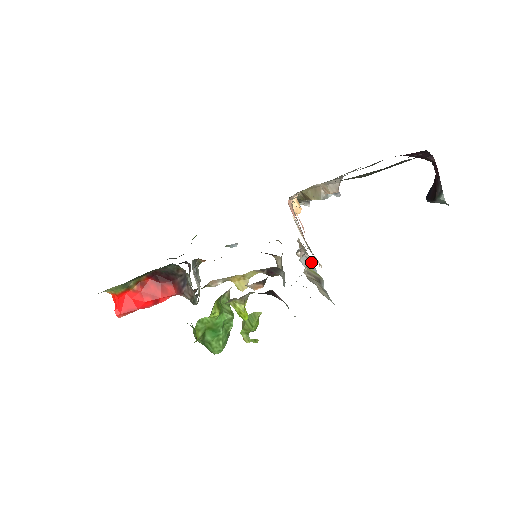
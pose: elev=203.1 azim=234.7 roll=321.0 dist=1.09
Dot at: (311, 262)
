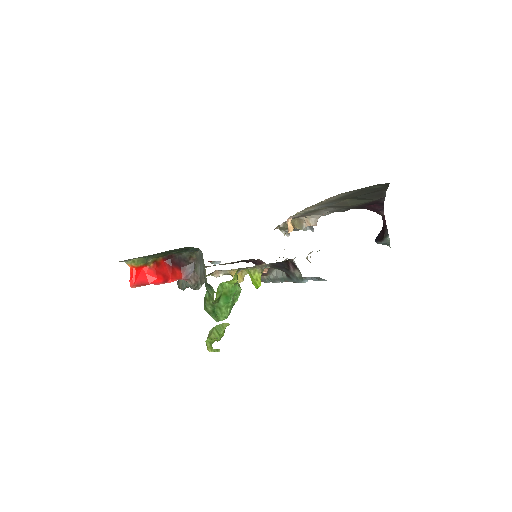
Dot at: occluded
